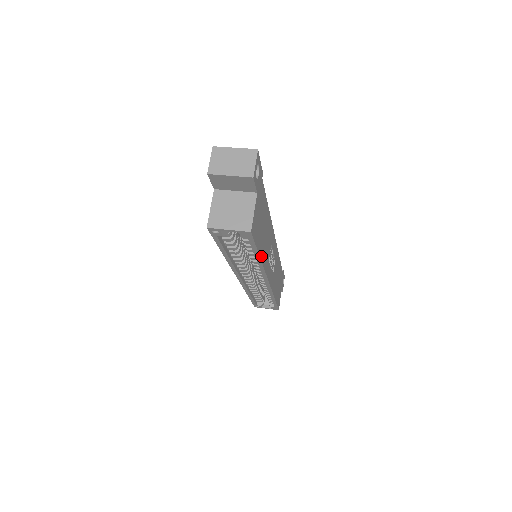
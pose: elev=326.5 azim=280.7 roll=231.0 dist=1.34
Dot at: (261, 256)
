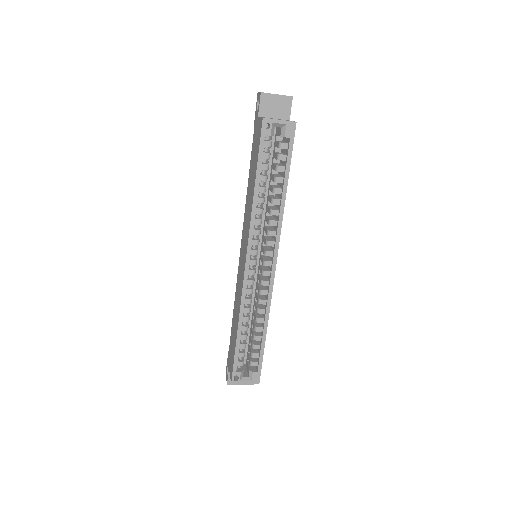
Dot at: (286, 190)
